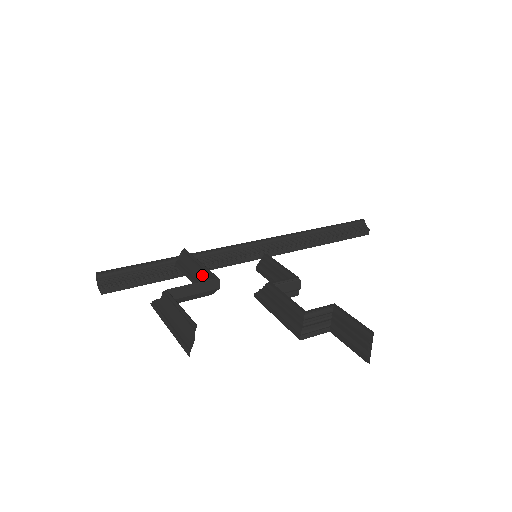
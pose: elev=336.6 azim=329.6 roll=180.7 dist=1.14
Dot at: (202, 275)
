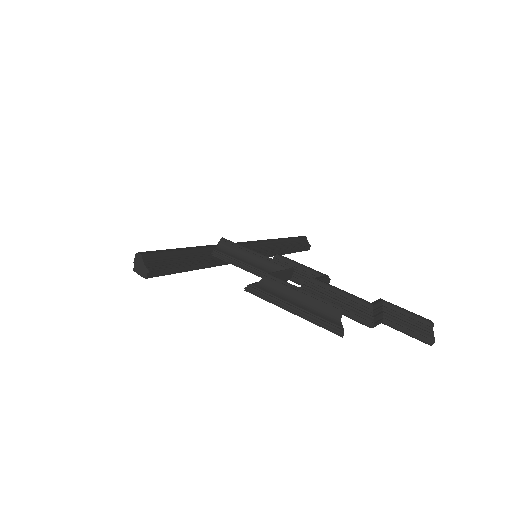
Dot at: (264, 265)
